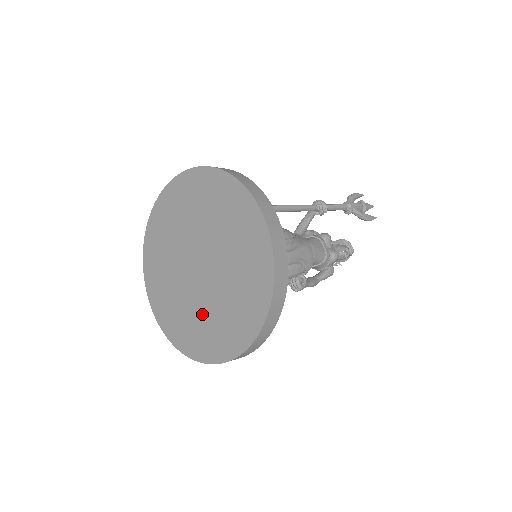
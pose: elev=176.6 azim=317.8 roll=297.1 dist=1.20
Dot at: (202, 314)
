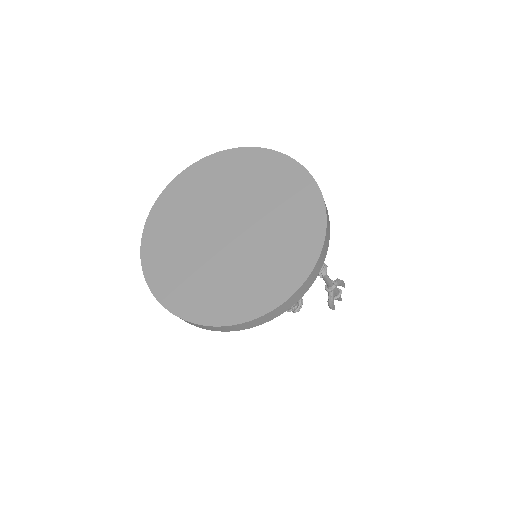
Dot at: (190, 260)
